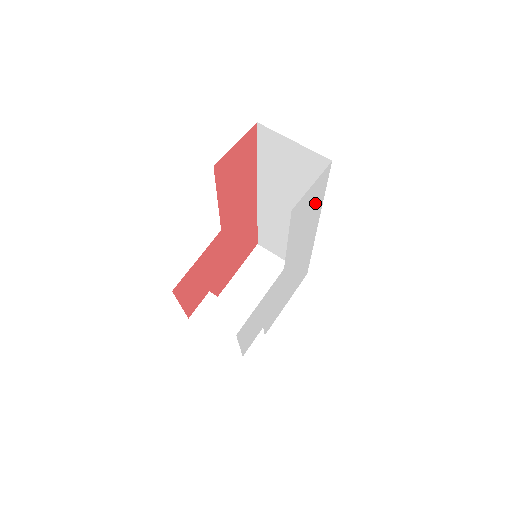
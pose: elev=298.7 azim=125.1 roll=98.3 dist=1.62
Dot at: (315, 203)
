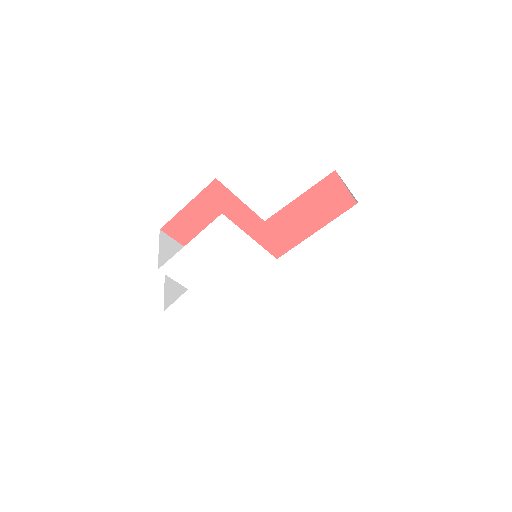
Dot at: (344, 255)
